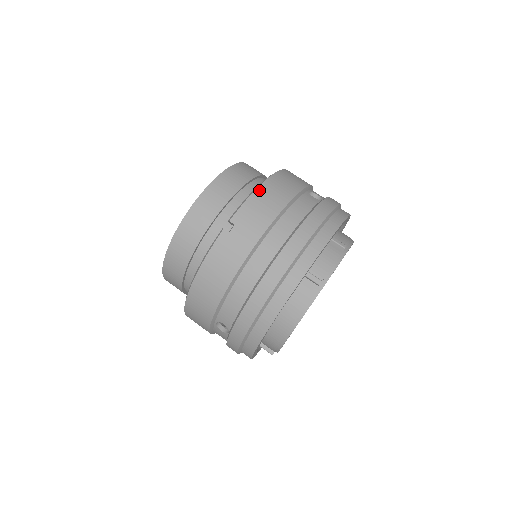
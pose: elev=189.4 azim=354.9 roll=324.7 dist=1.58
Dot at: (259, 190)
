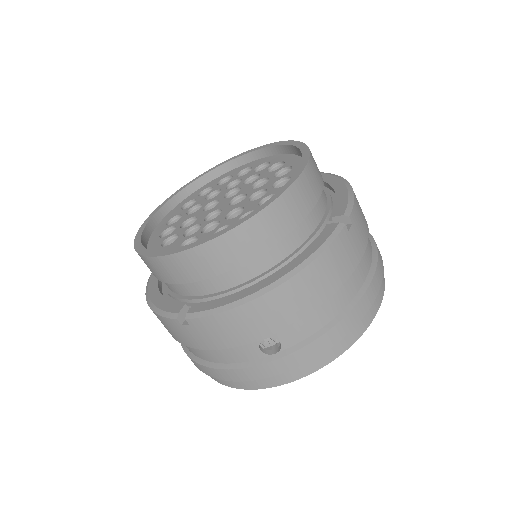
Dot at: occluded
